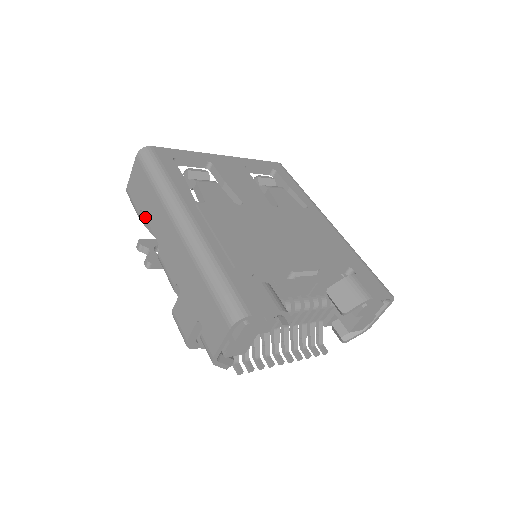
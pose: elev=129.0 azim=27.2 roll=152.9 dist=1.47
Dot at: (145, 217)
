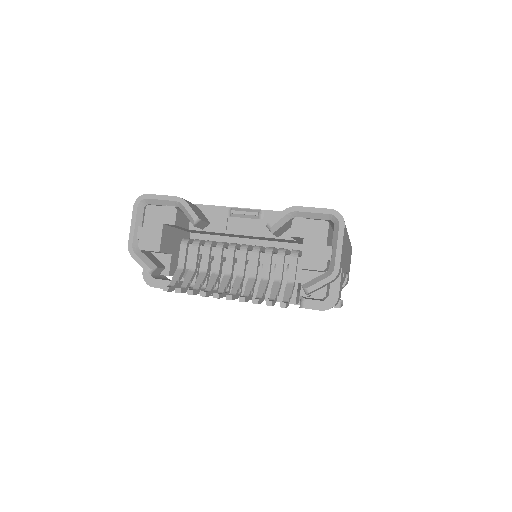
Dot at: occluded
